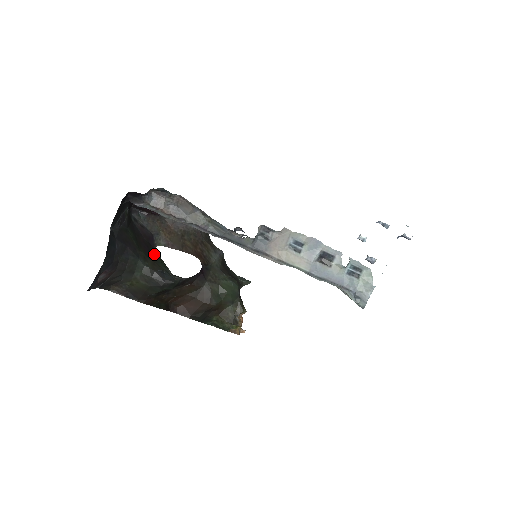
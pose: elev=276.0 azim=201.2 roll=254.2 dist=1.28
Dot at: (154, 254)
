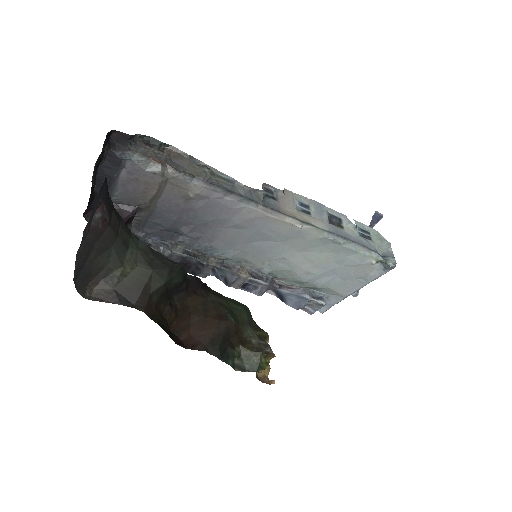
Dot at: occluded
